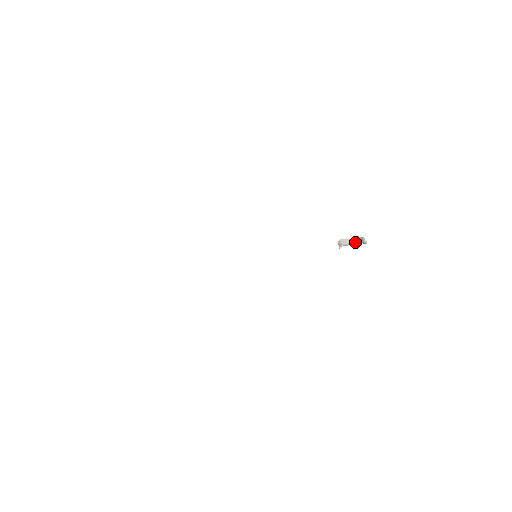
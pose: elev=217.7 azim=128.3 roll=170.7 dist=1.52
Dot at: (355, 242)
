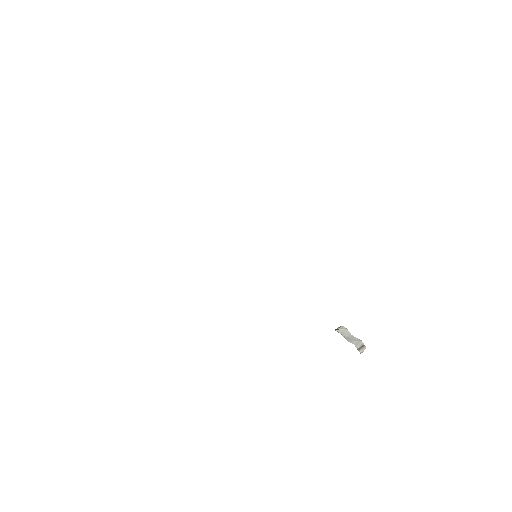
Dot at: (352, 340)
